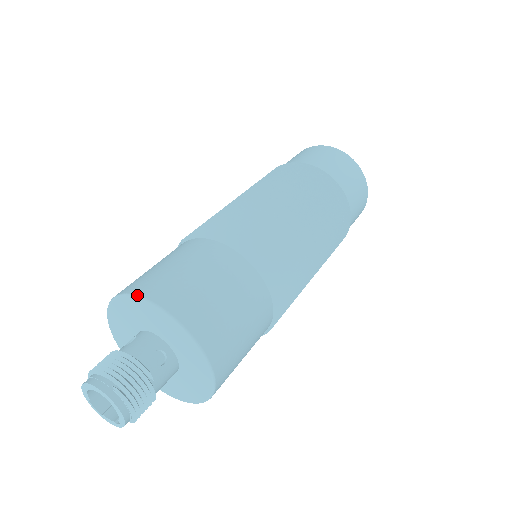
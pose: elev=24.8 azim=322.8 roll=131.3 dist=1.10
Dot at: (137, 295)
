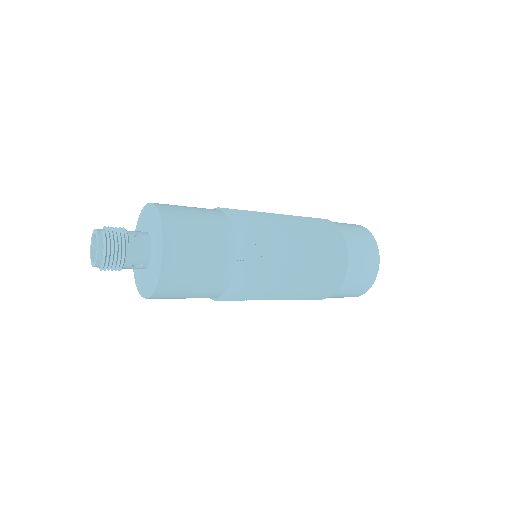
Dot at: (147, 203)
